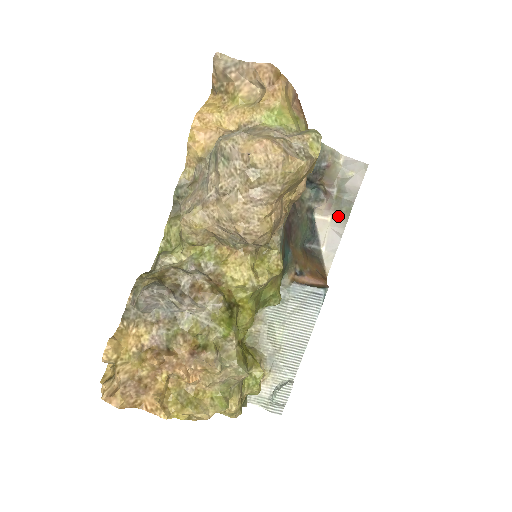
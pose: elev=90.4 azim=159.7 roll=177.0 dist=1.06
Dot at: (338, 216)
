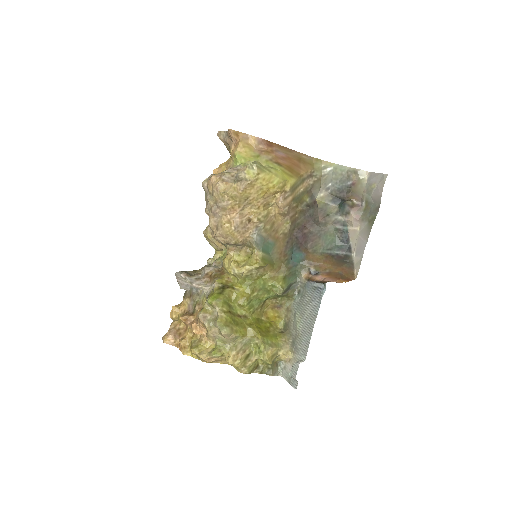
Dot at: (365, 225)
